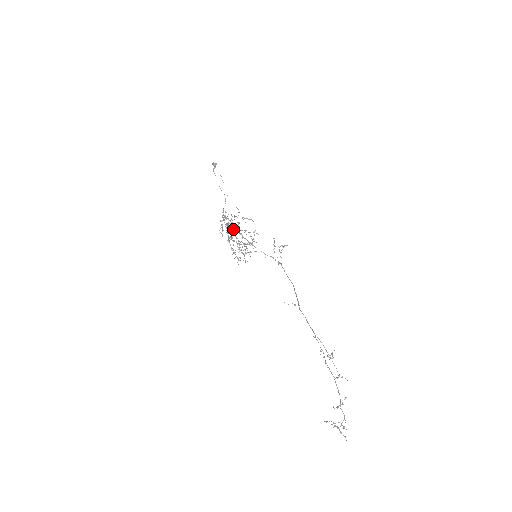
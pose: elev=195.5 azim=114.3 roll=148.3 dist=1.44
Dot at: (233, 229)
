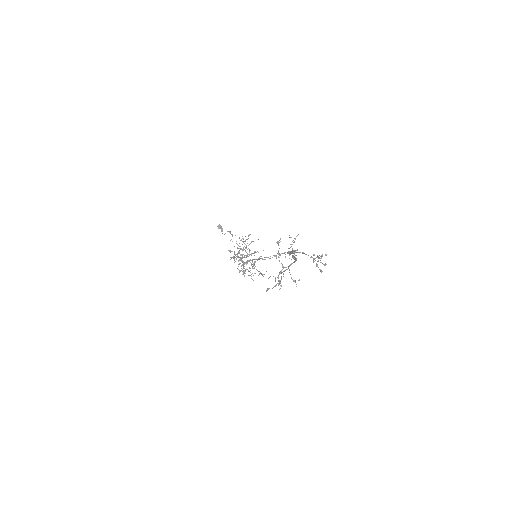
Dot at: (242, 257)
